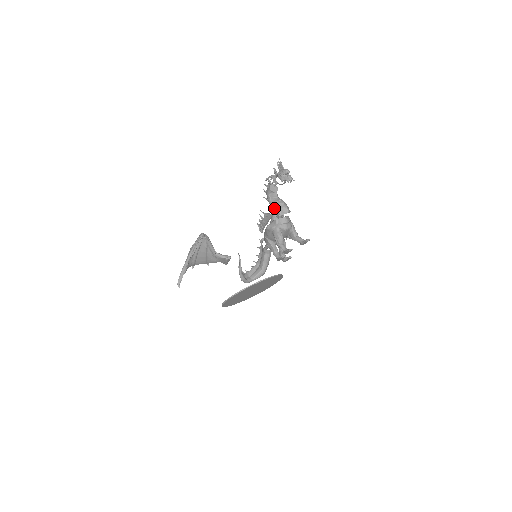
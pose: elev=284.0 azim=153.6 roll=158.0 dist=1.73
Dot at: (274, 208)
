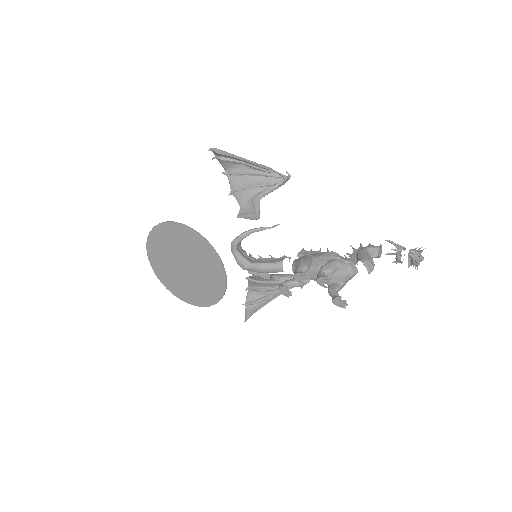
Dot at: (363, 255)
